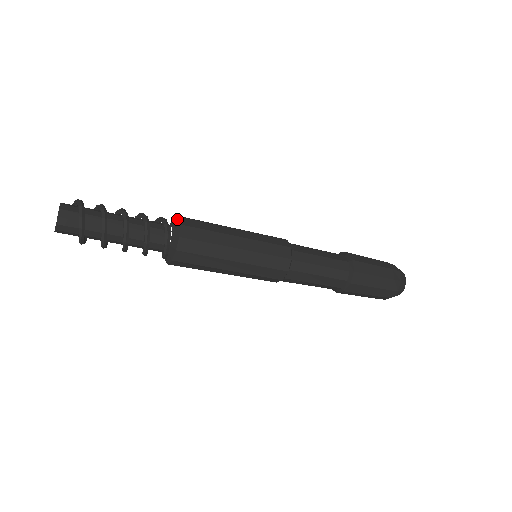
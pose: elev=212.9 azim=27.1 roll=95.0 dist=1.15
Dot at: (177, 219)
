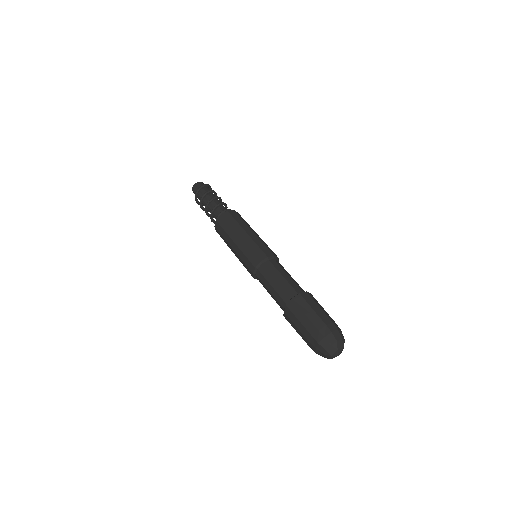
Dot at: occluded
